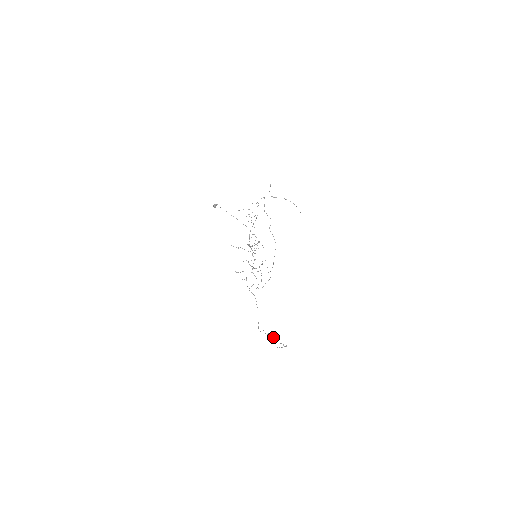
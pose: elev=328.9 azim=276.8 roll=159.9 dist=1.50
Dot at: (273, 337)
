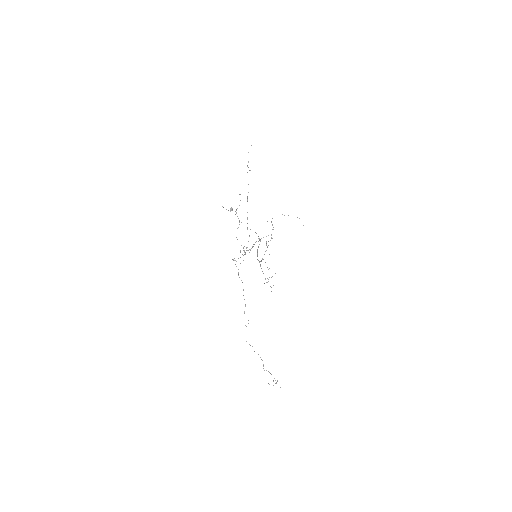
Dot at: (262, 360)
